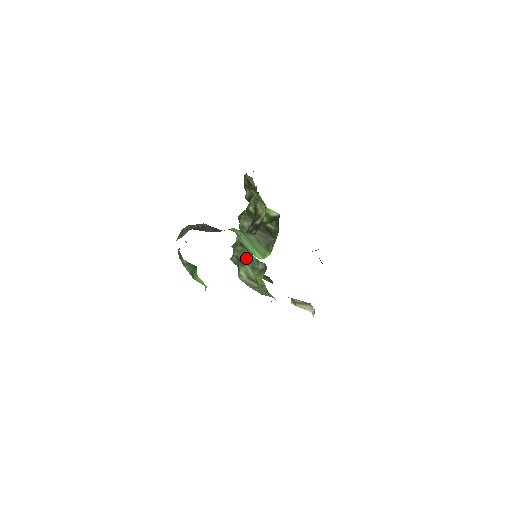
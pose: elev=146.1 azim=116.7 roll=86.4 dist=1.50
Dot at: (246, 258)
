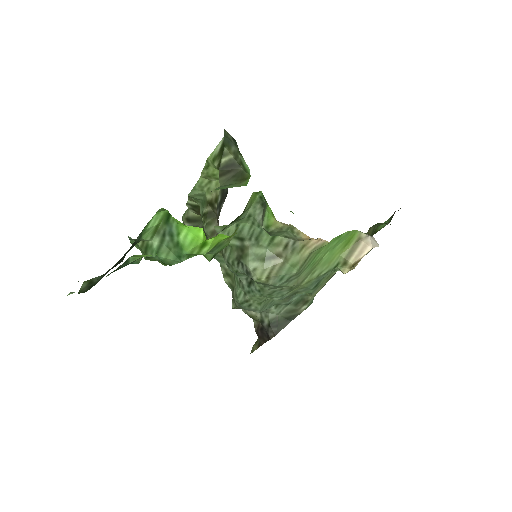
Dot at: (241, 244)
